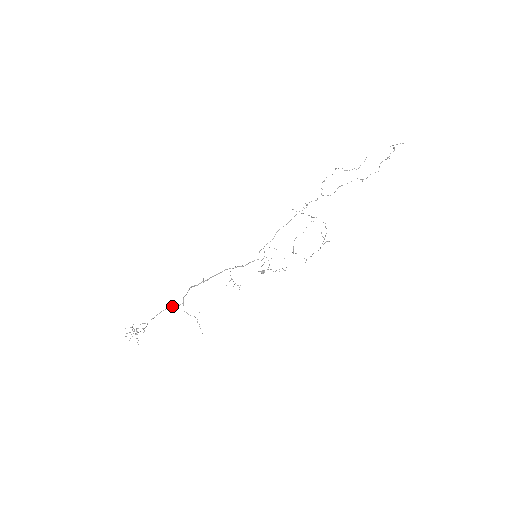
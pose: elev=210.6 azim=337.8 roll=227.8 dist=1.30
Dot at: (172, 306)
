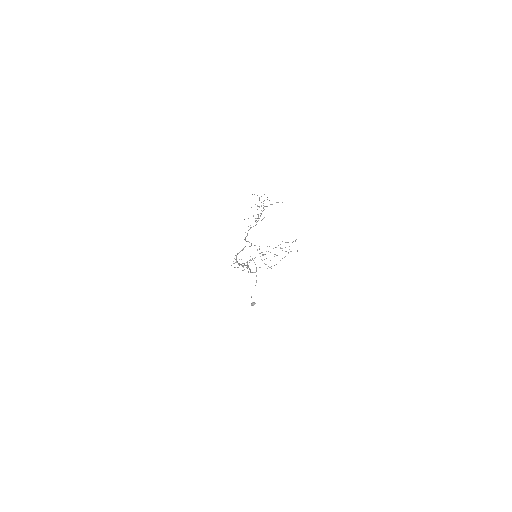
Dot at: (247, 241)
